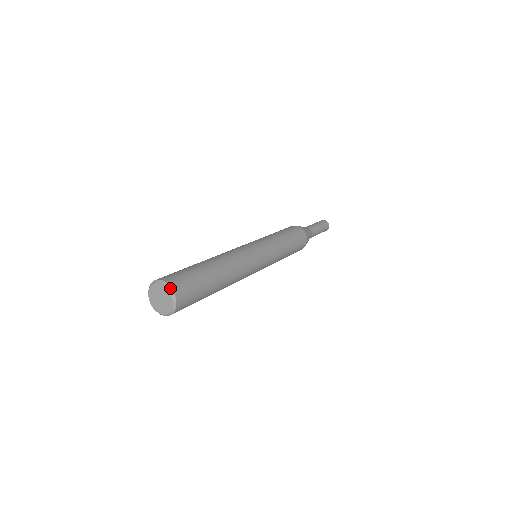
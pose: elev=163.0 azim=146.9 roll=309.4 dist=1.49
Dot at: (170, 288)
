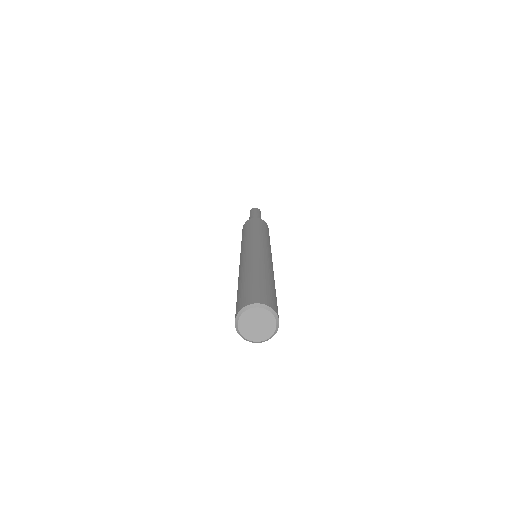
Dot at: (278, 327)
